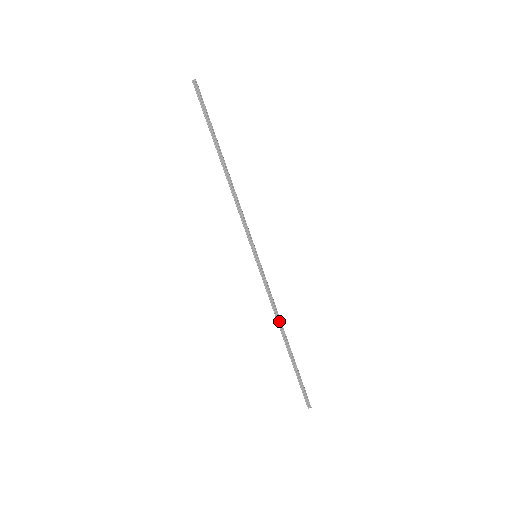
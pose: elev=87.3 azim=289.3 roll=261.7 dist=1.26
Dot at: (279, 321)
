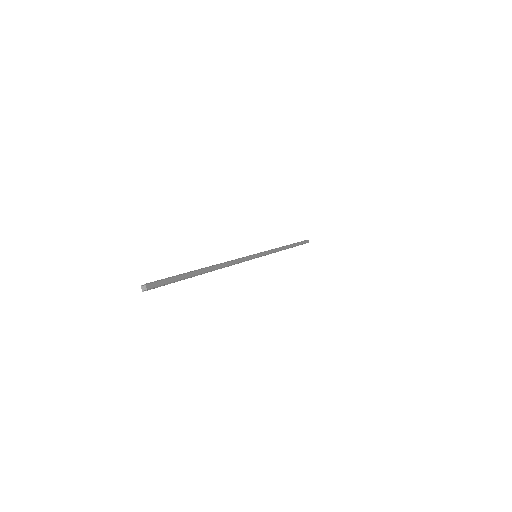
Dot at: (281, 250)
